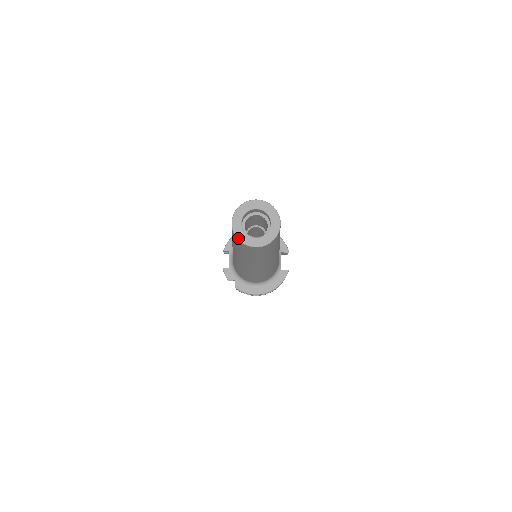
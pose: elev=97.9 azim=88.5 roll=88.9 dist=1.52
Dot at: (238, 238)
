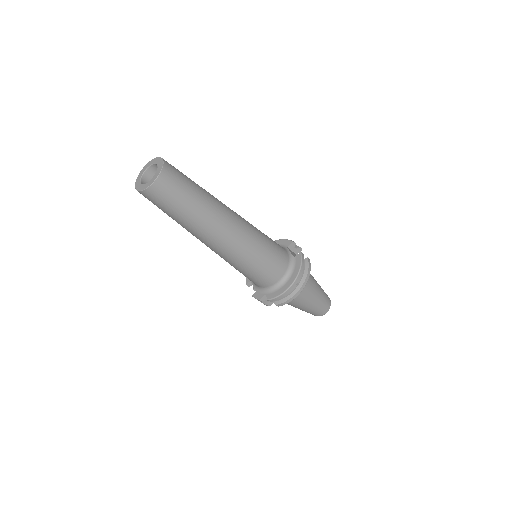
Dot at: (141, 190)
